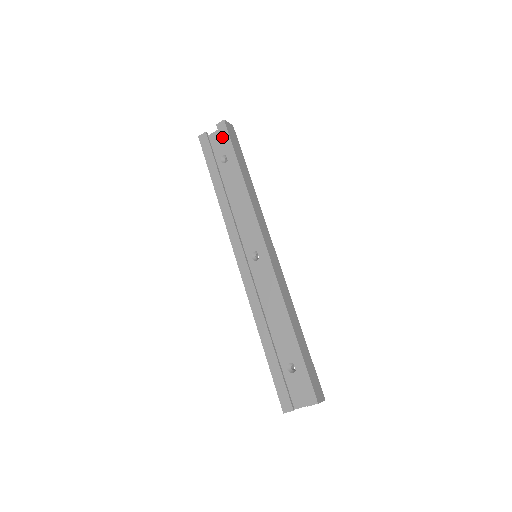
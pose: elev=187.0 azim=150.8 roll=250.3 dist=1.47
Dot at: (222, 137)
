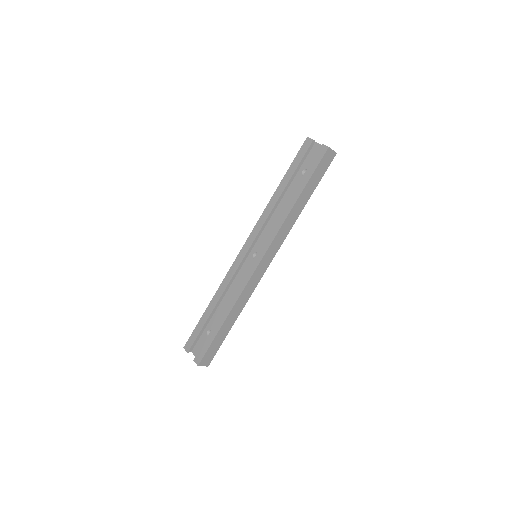
Dot at: (315, 158)
